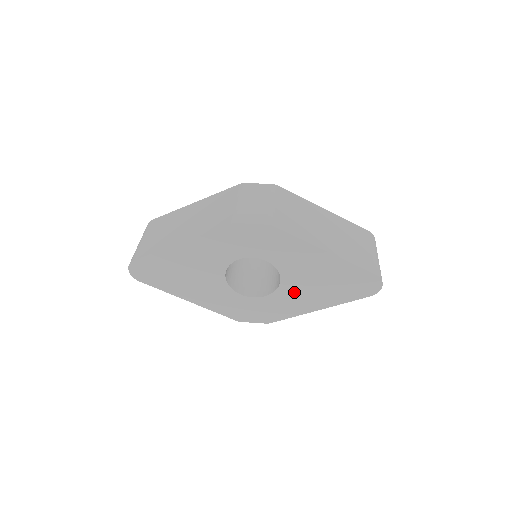
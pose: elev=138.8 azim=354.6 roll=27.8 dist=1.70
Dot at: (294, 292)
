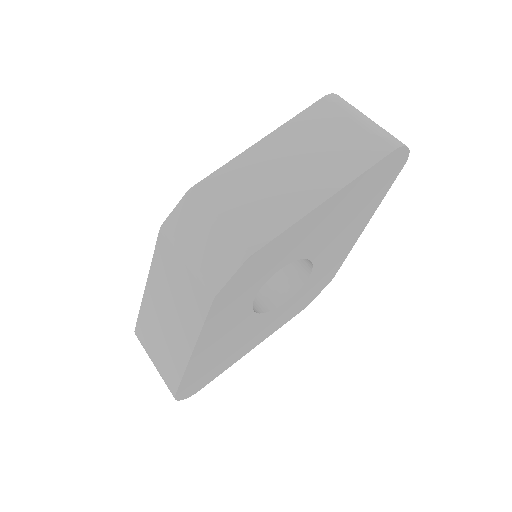
Dot at: (330, 248)
